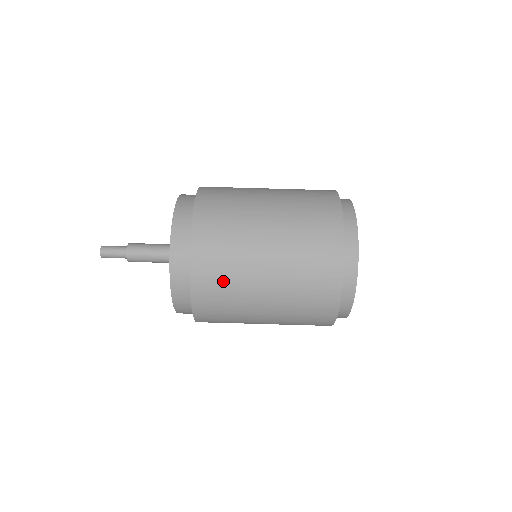
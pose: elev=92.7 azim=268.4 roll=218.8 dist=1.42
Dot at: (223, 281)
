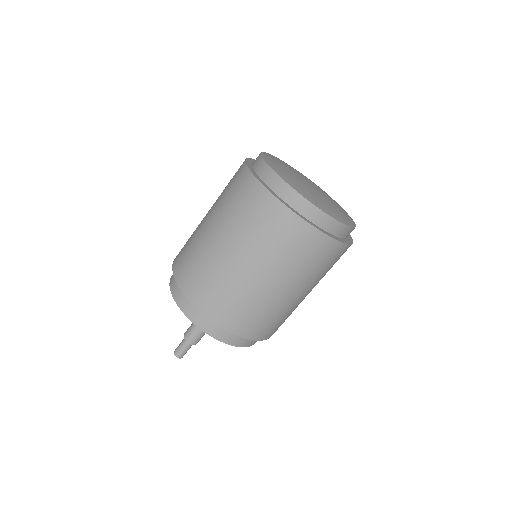
Dot at: occluded
